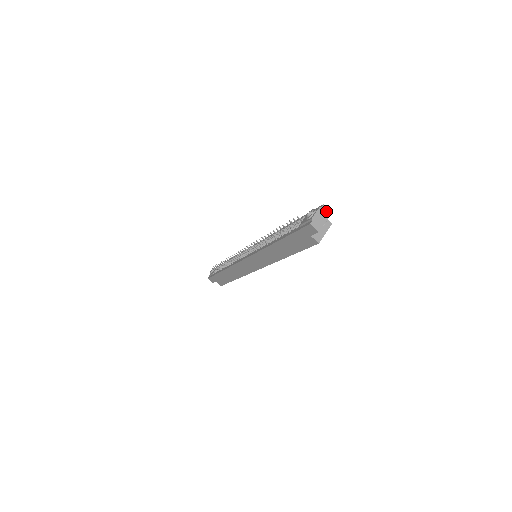
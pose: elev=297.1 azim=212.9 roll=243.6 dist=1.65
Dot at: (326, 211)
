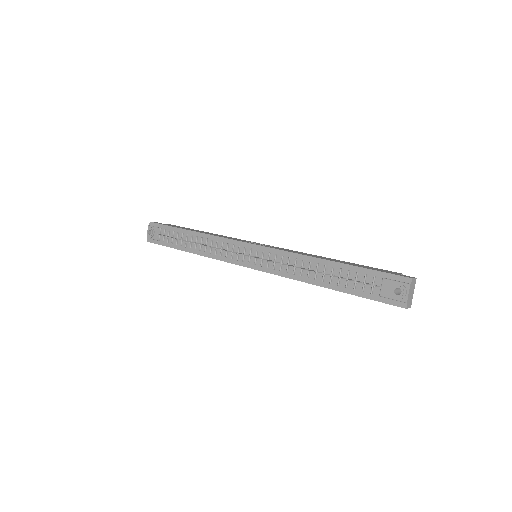
Dot at: (413, 283)
